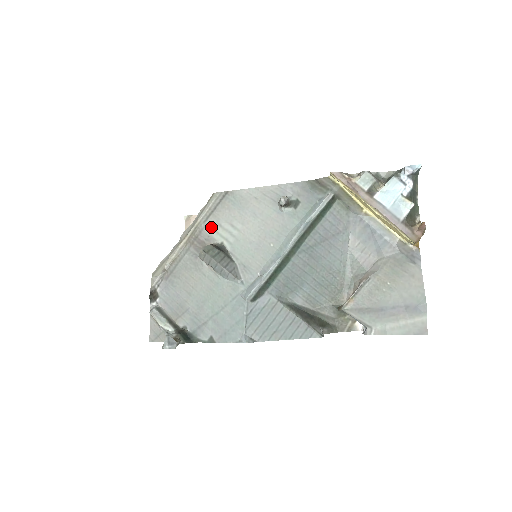
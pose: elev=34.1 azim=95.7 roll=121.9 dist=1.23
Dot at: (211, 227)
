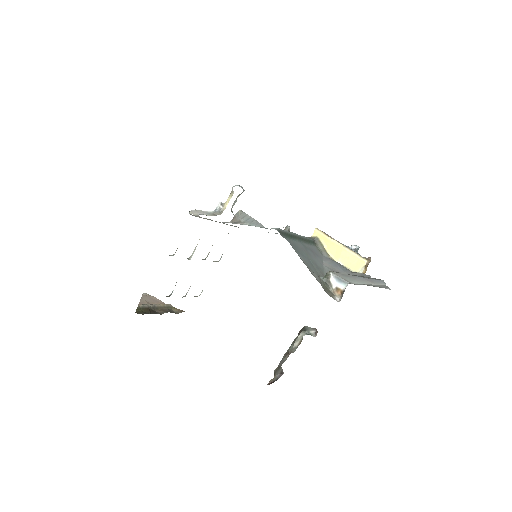
Dot at: occluded
